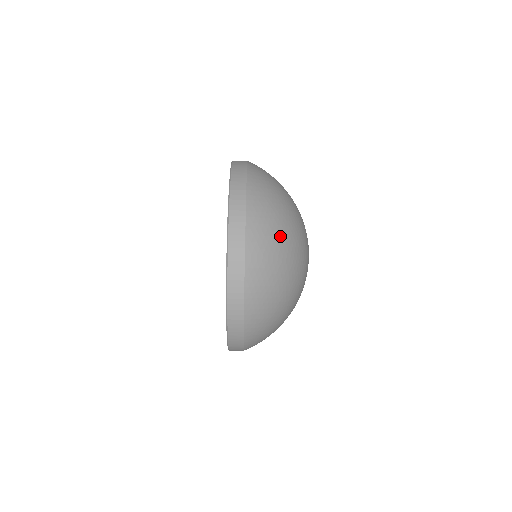
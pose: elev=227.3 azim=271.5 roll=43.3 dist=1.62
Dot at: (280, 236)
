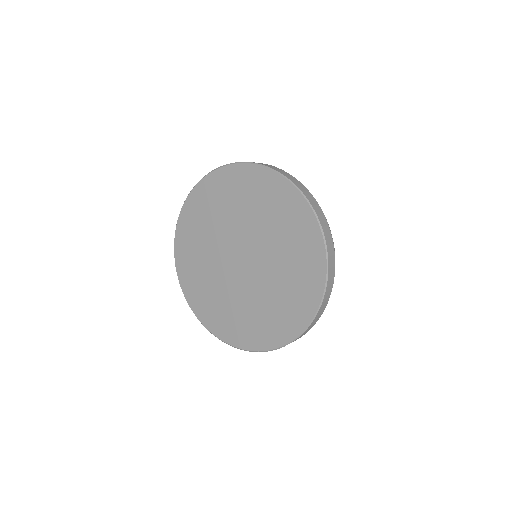
Dot at: occluded
